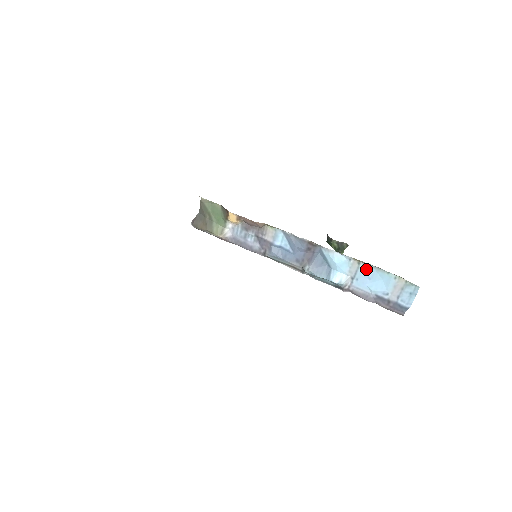
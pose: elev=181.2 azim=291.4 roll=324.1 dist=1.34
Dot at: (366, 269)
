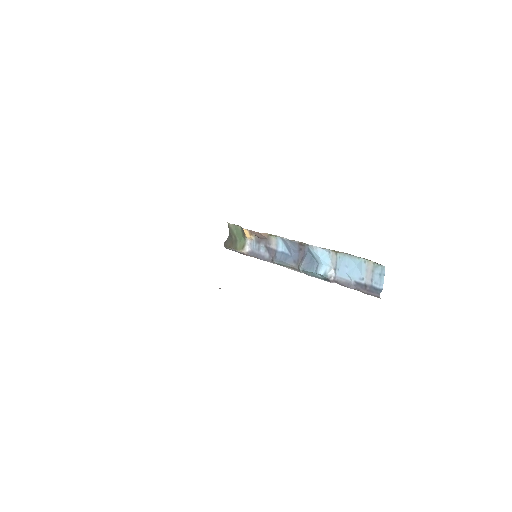
Dot at: (342, 258)
